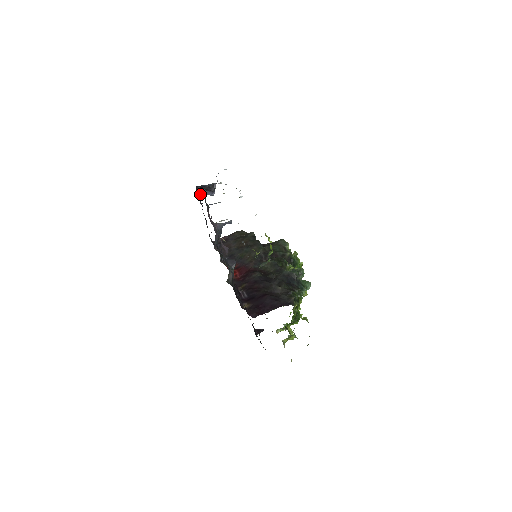
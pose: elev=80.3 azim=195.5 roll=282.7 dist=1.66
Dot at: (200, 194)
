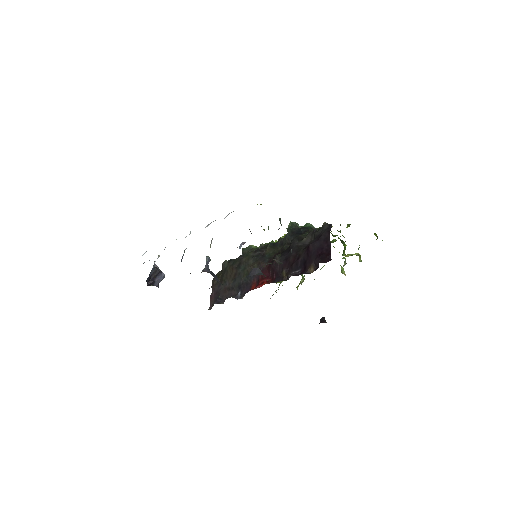
Dot at: occluded
